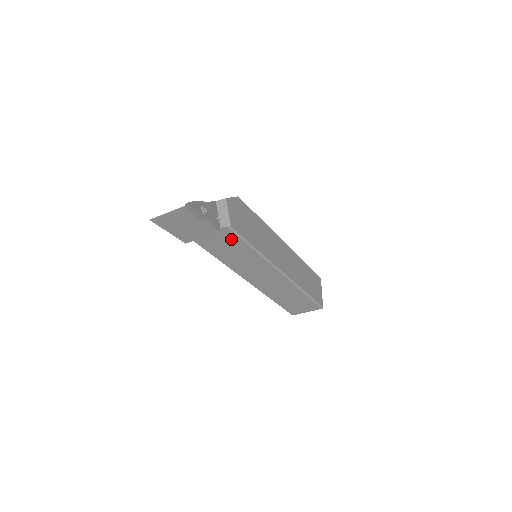
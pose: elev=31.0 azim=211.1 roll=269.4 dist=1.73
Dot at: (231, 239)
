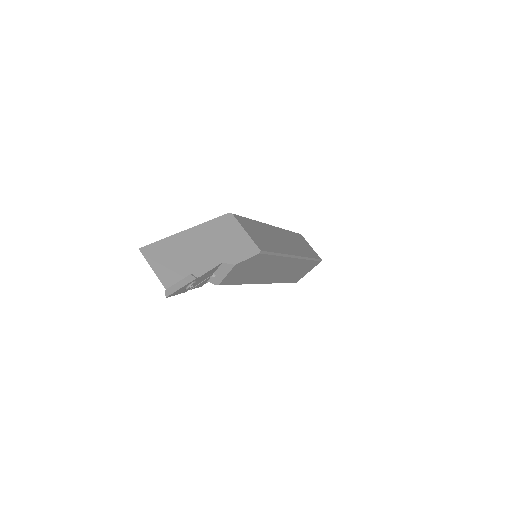
Dot at: occluded
